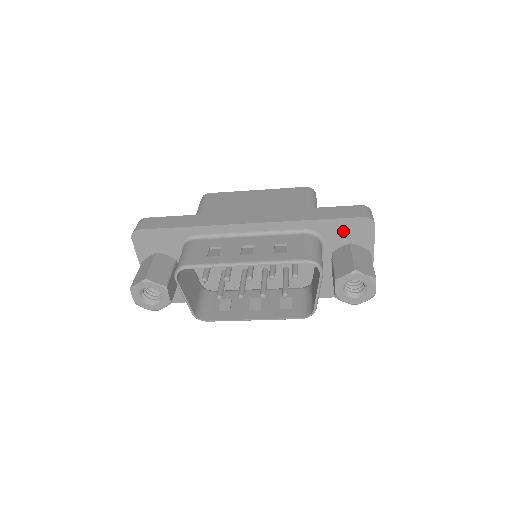
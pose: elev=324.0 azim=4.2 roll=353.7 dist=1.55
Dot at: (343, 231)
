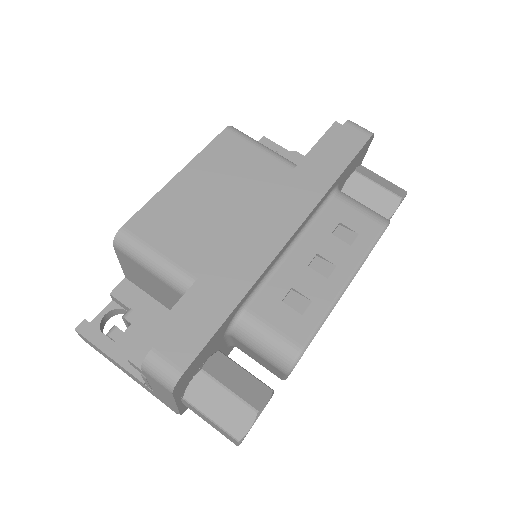
Dot at: (353, 164)
